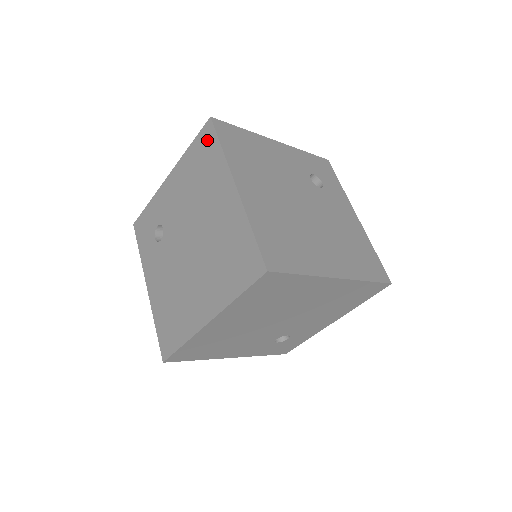
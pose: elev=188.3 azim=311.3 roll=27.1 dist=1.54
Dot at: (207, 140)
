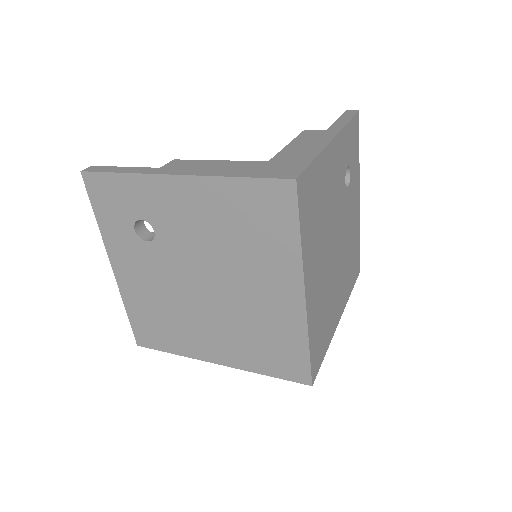
Dot at: (277, 205)
